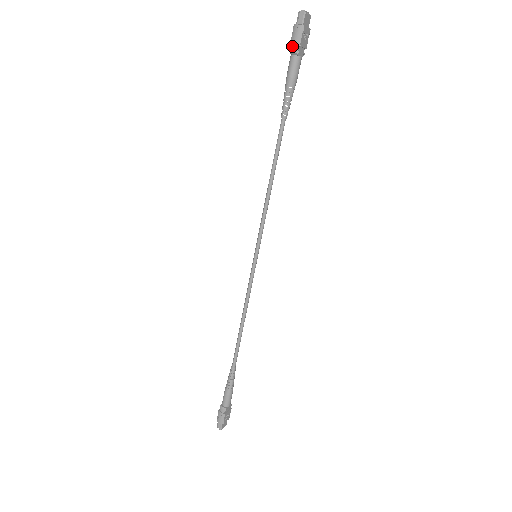
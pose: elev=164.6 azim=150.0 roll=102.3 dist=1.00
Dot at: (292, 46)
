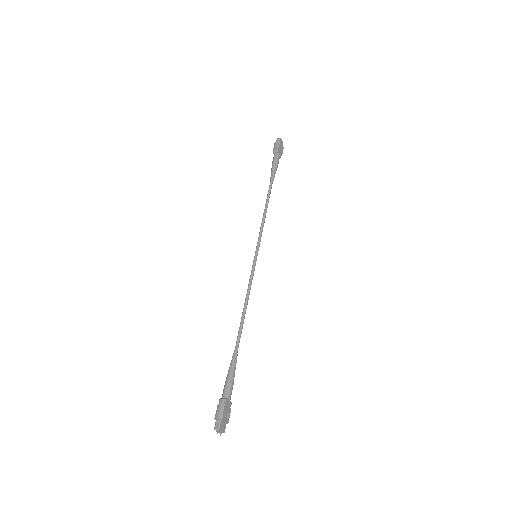
Dot at: (274, 149)
